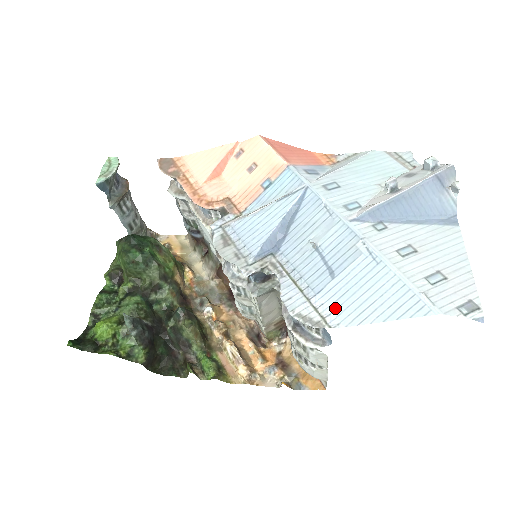
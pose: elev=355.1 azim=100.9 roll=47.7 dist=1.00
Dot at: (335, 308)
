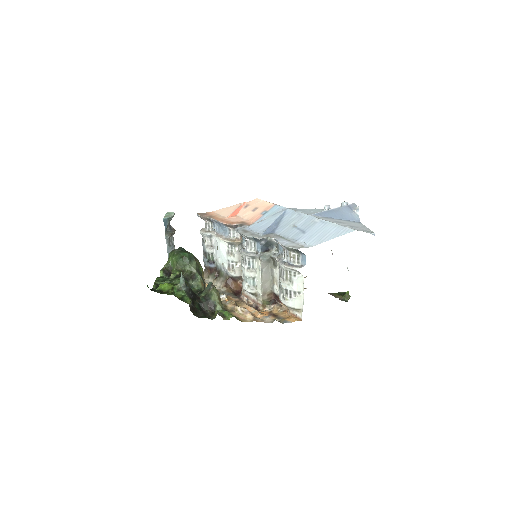
Dot at: (307, 242)
